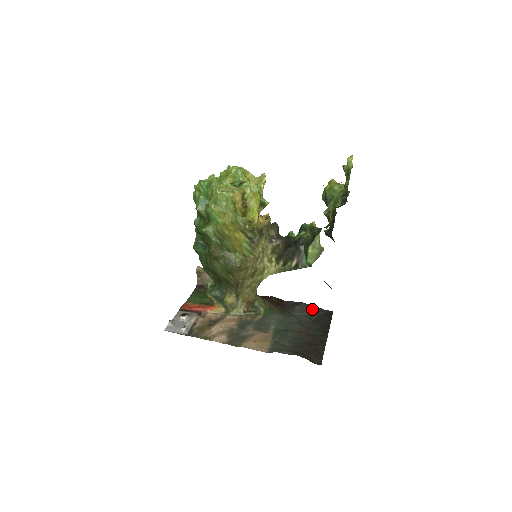
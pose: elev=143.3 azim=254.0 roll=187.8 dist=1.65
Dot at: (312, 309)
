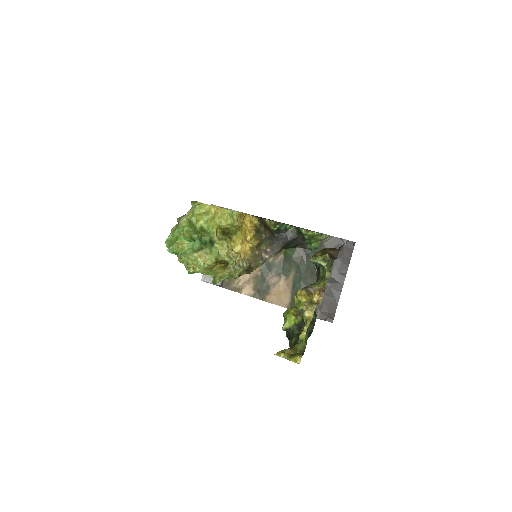
Dot at: (333, 243)
